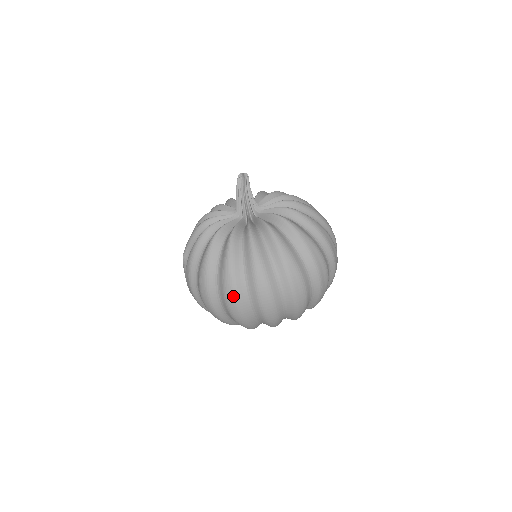
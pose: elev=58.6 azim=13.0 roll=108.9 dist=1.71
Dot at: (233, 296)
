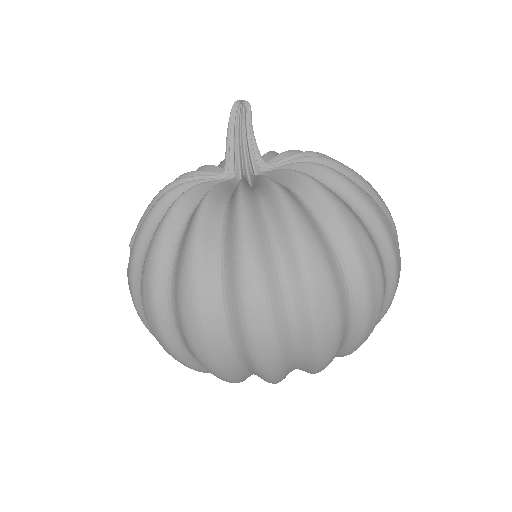
Dot at: (195, 313)
